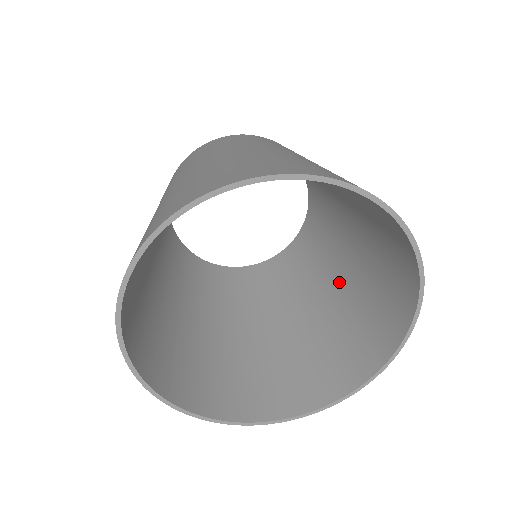
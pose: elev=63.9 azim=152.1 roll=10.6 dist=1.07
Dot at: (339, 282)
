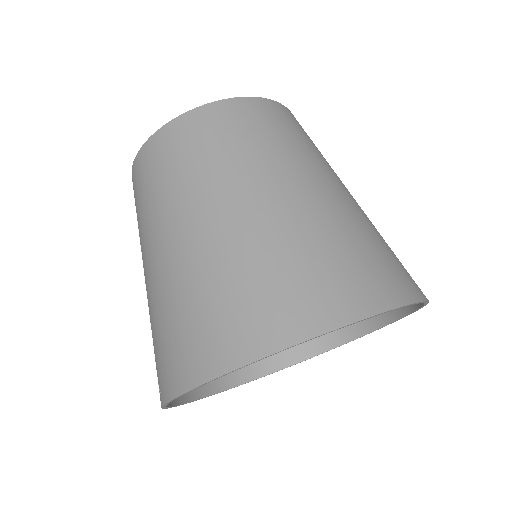
Dot at: occluded
